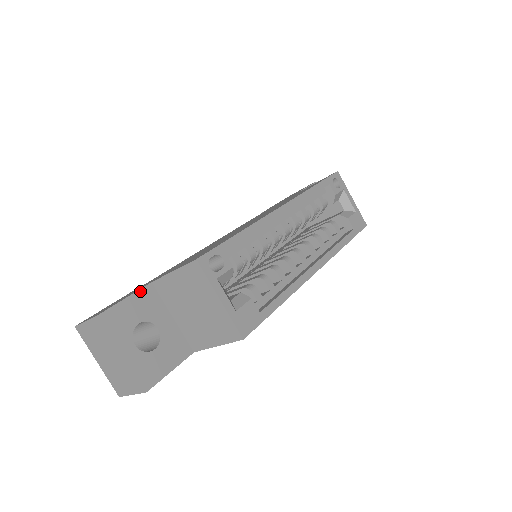
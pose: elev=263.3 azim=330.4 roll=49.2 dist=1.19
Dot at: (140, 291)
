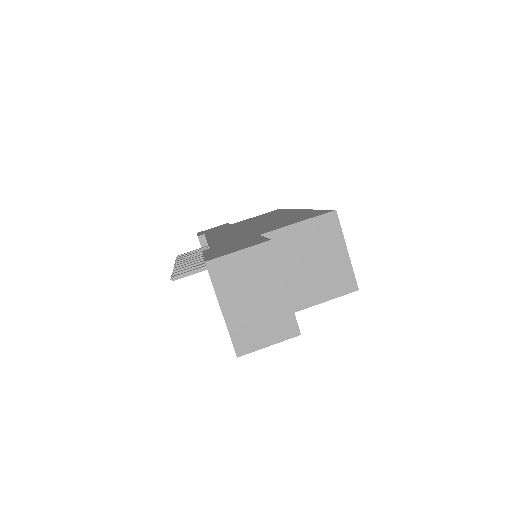
Dot at: occluded
